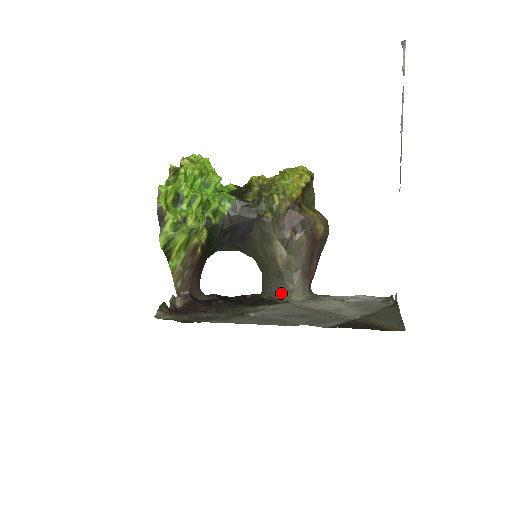
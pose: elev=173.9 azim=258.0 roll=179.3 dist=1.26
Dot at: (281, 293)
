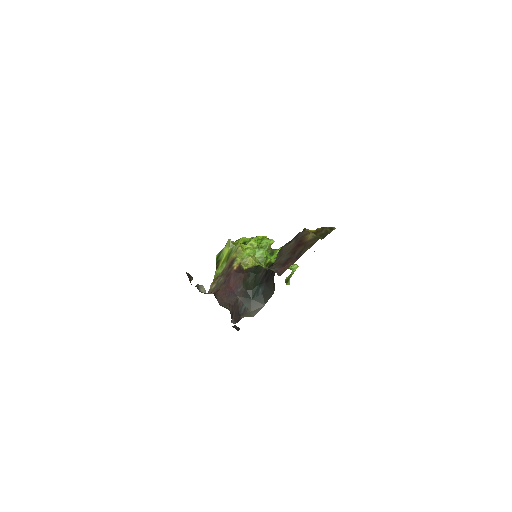
Dot at: occluded
